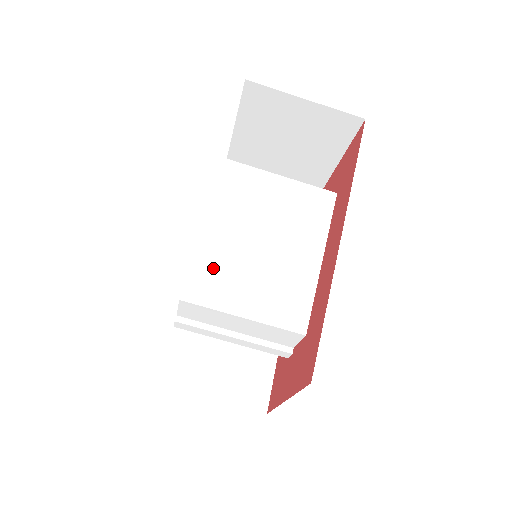
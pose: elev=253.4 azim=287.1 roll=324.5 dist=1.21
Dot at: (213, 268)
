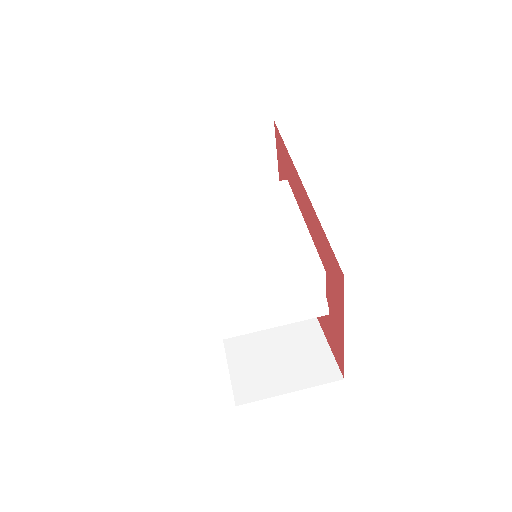
Dot at: (225, 265)
